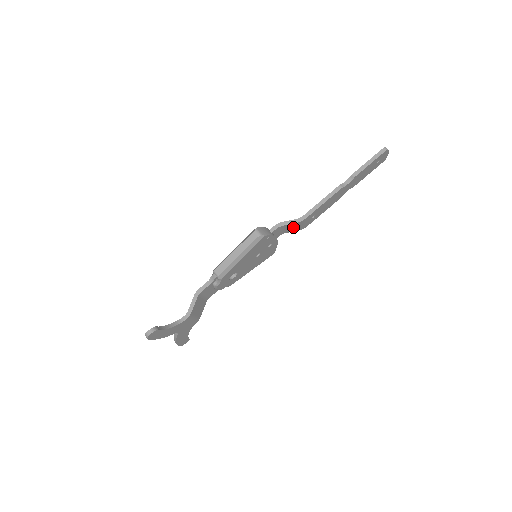
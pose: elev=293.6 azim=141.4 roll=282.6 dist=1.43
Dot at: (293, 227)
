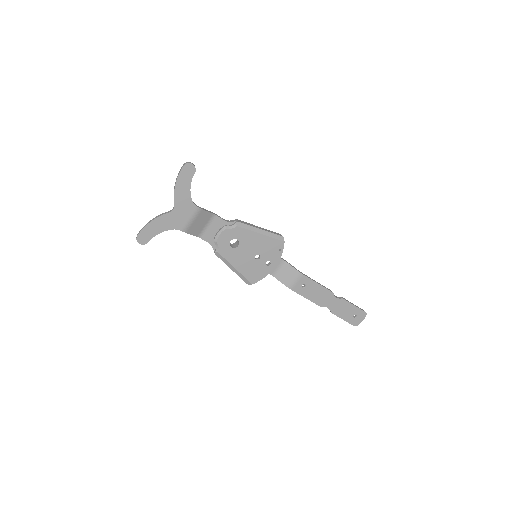
Dot at: (289, 275)
